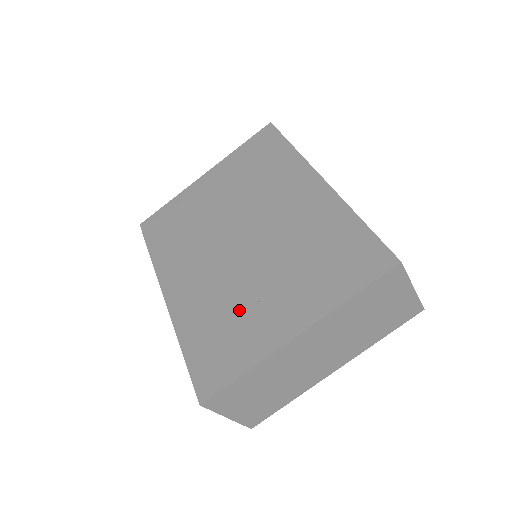
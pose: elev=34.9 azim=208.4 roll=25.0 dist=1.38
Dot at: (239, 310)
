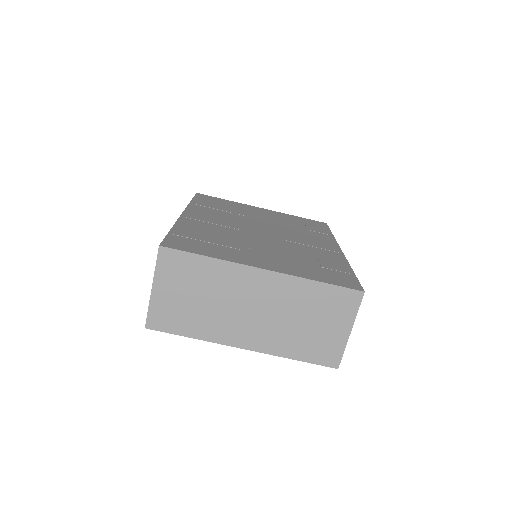
Dot at: (232, 243)
